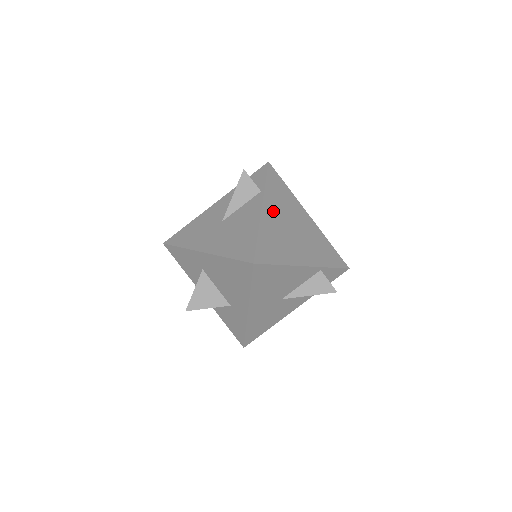
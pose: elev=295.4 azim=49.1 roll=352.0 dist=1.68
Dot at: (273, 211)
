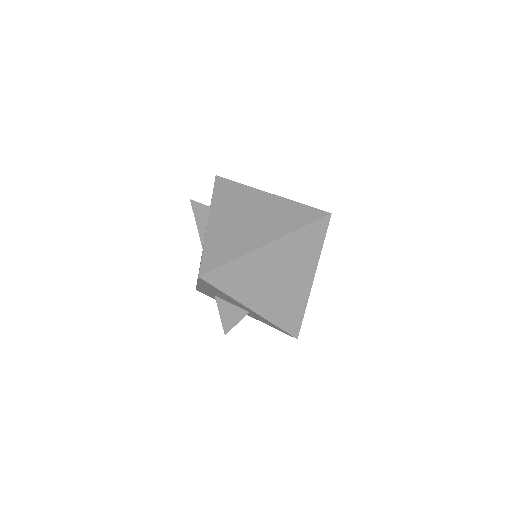
Dot at: (222, 217)
